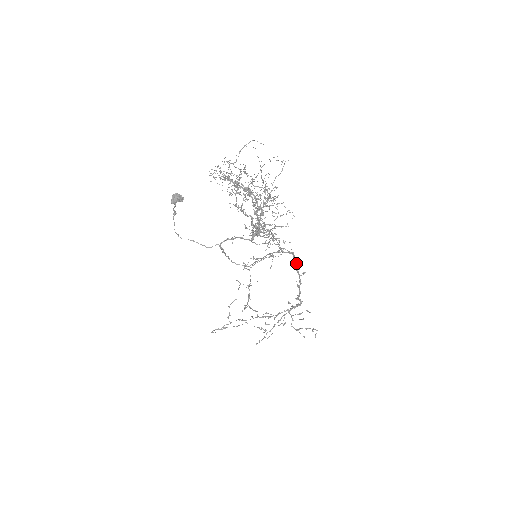
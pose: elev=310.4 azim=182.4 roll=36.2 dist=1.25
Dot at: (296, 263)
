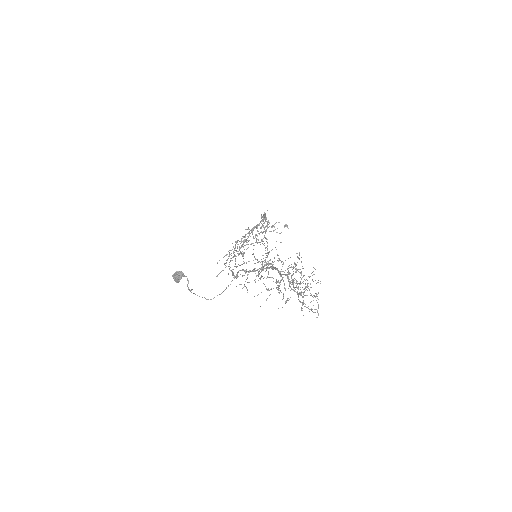
Dot at: occluded
